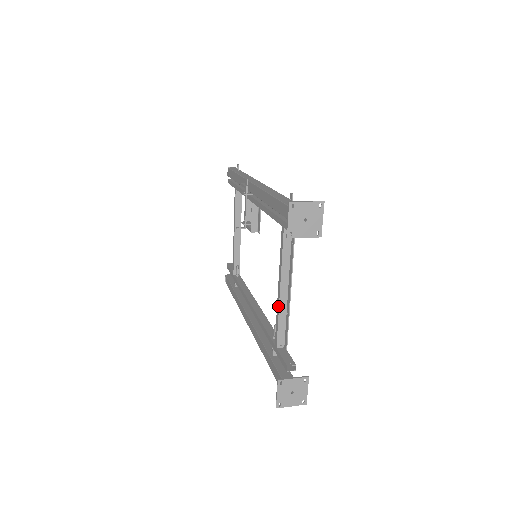
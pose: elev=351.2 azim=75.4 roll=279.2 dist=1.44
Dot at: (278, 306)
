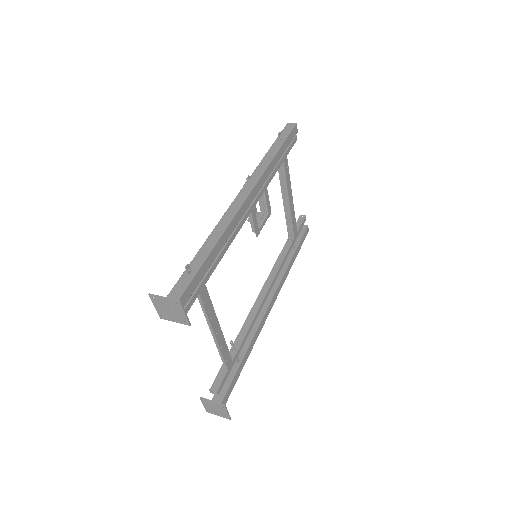
Dot at: (214, 338)
